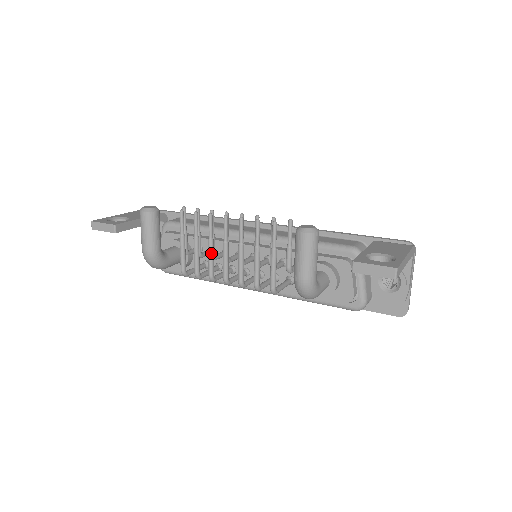
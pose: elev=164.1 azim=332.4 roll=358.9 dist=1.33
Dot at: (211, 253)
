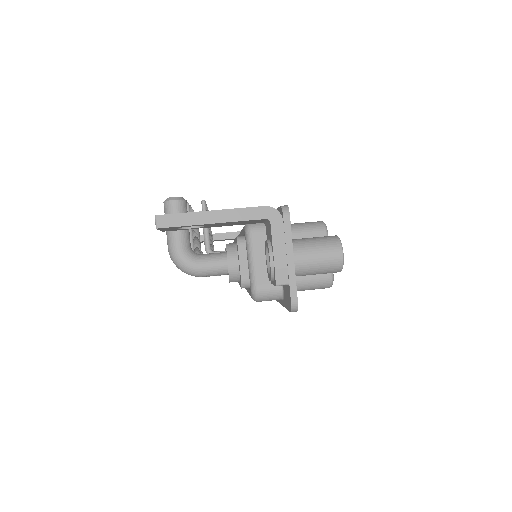
Dot at: occluded
